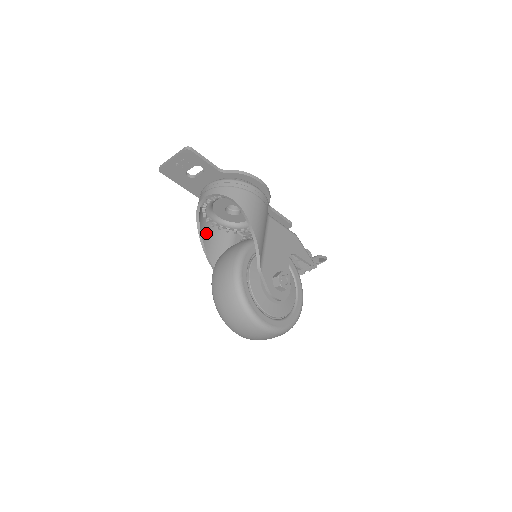
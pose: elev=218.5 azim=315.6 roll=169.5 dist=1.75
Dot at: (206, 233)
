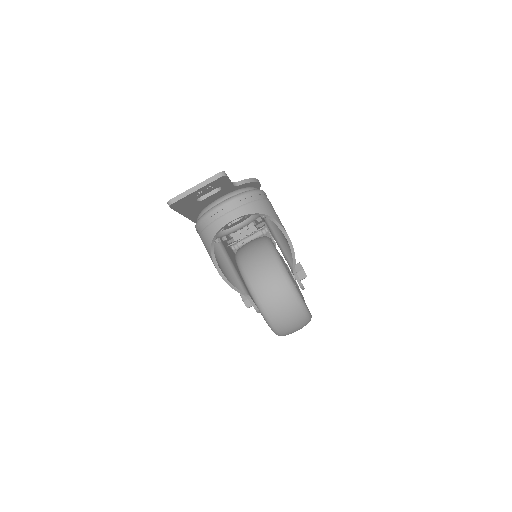
Dot at: occluded
